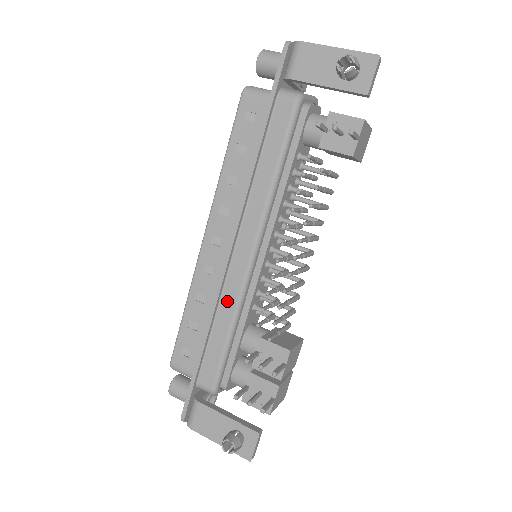
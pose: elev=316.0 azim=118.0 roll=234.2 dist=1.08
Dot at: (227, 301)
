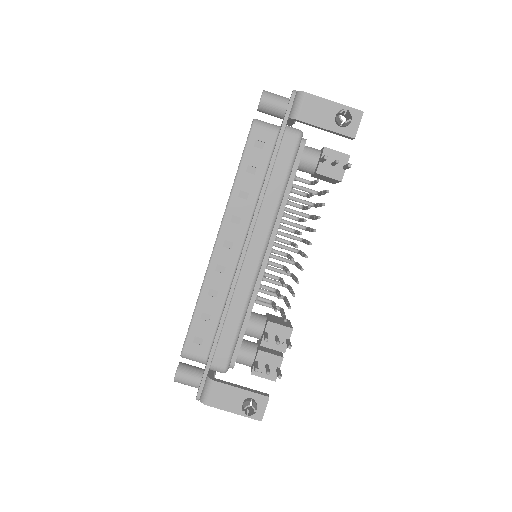
Dot at: (240, 294)
